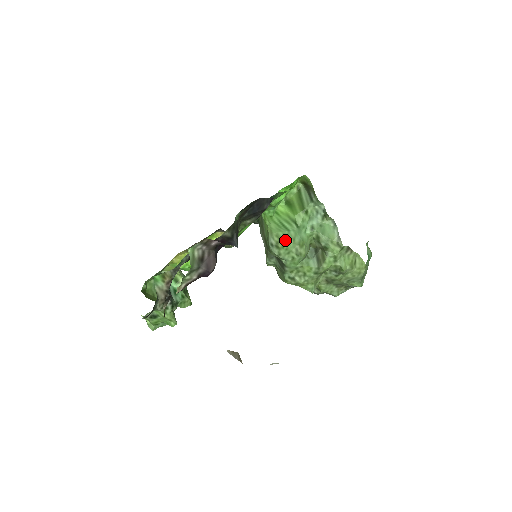
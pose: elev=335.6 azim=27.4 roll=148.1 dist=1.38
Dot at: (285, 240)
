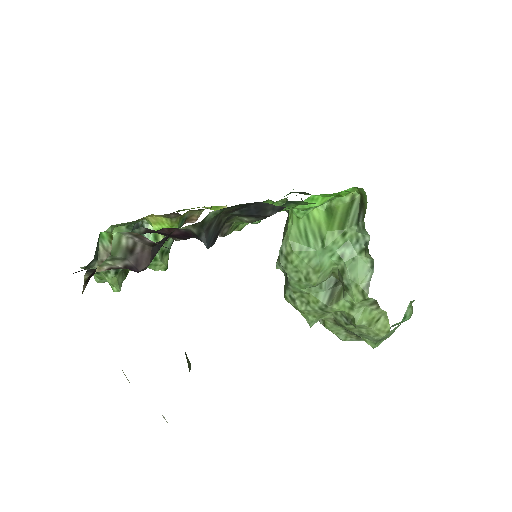
Dot at: (298, 255)
